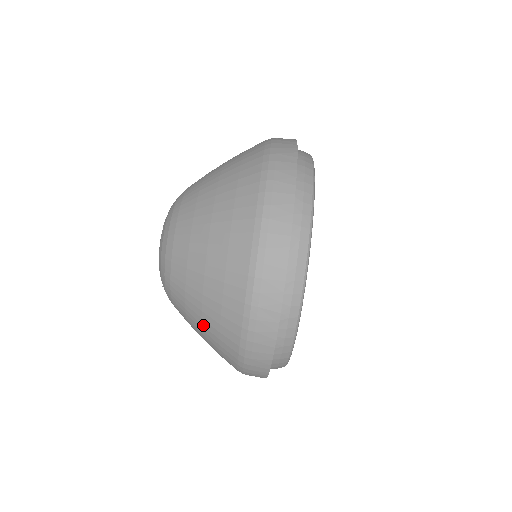
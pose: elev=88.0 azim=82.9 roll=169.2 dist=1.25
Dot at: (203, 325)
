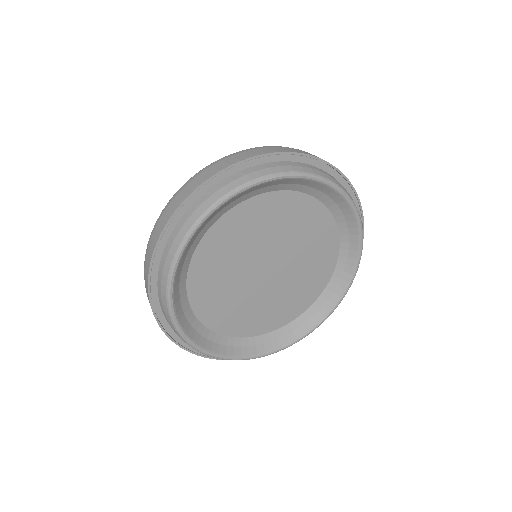
Dot at: occluded
